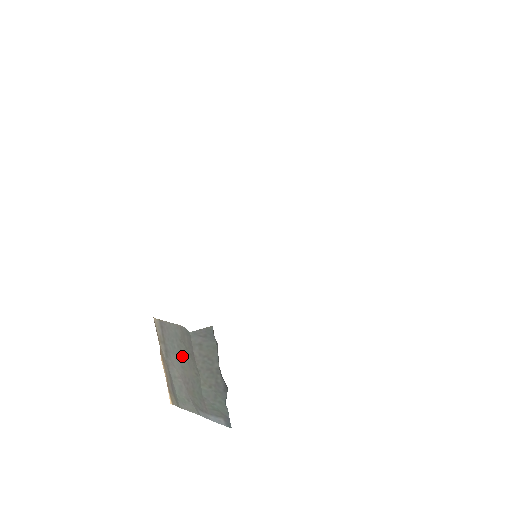
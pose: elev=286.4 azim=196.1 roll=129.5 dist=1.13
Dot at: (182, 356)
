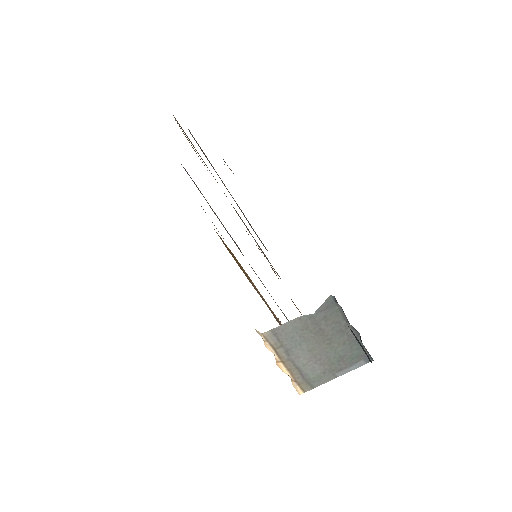
Dot at: (307, 341)
